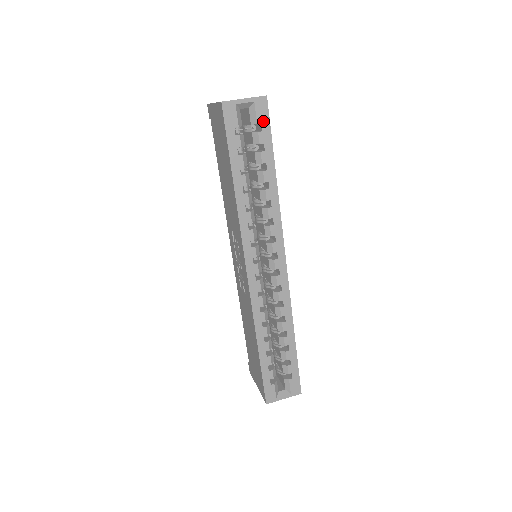
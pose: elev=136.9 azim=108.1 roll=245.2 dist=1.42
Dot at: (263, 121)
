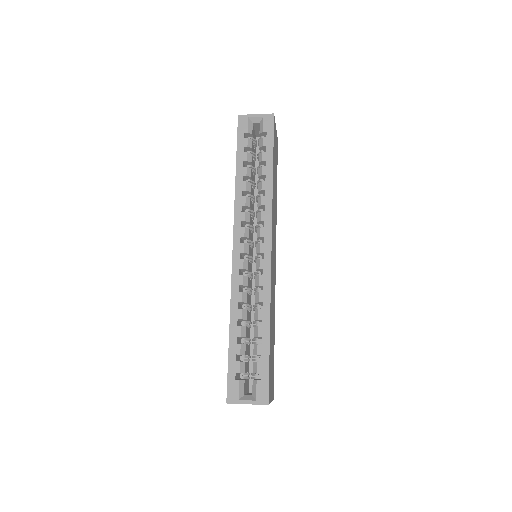
Dot at: (268, 130)
